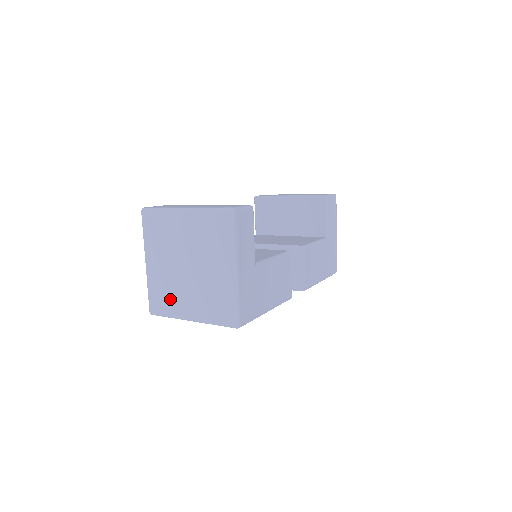
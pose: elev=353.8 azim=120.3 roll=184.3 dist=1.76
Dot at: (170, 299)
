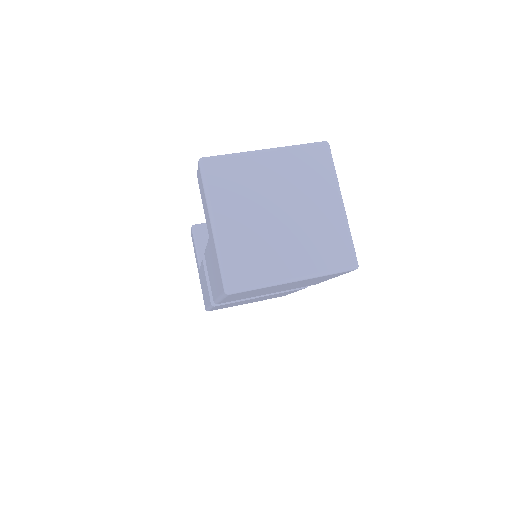
Dot at: (260, 261)
